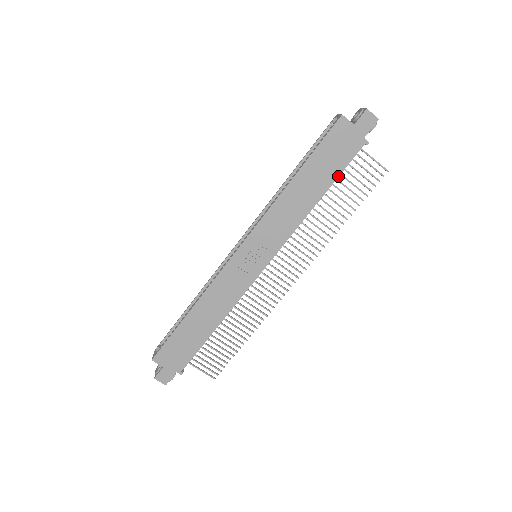
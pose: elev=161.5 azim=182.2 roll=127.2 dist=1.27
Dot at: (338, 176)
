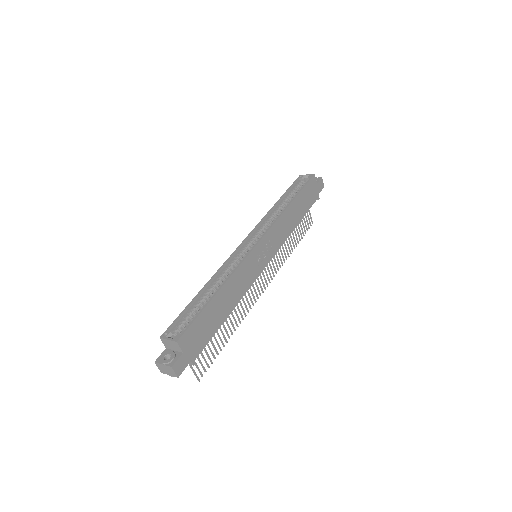
Dot at: occluded
